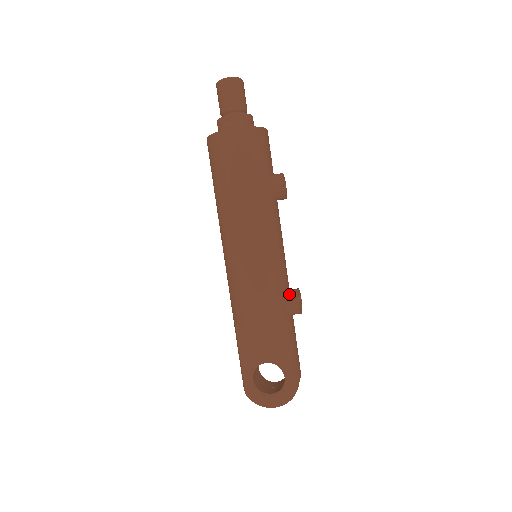
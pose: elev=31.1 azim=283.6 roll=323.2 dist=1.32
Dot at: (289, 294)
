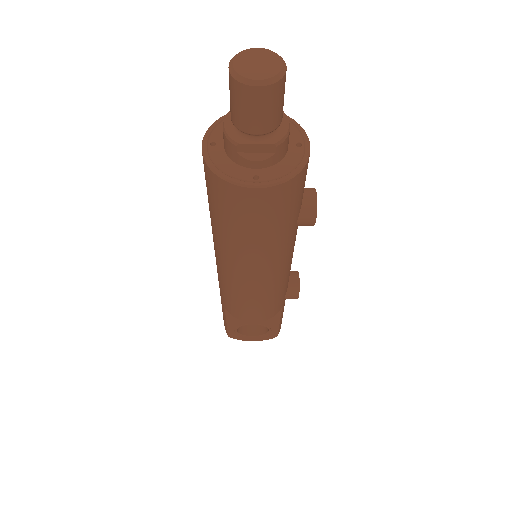
Dot at: (289, 289)
